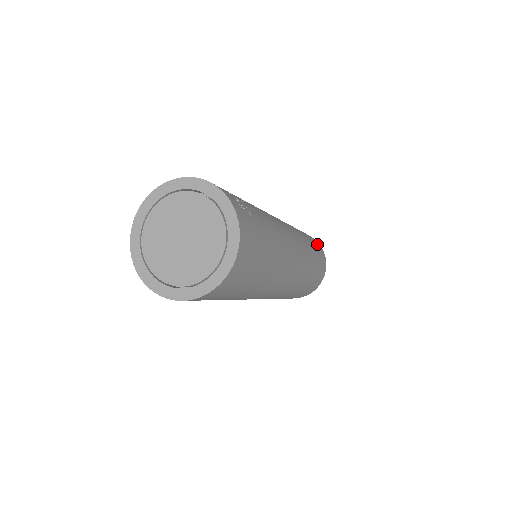
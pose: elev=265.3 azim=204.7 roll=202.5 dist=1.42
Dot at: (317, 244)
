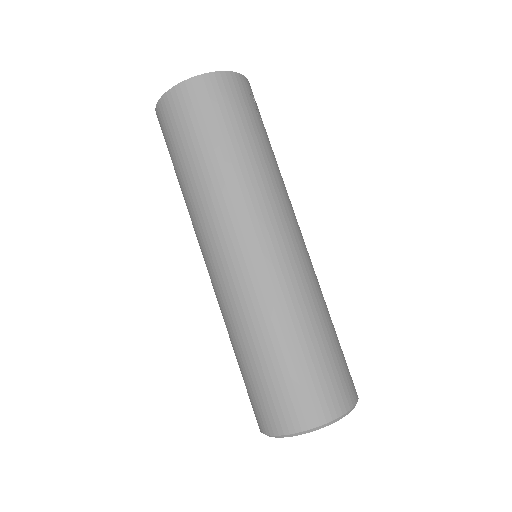
Dot at: (349, 378)
